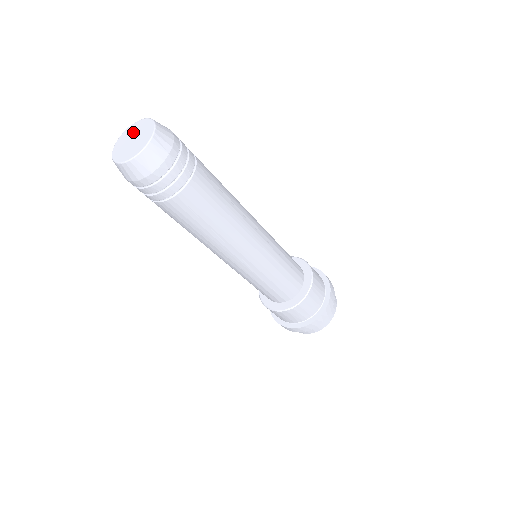
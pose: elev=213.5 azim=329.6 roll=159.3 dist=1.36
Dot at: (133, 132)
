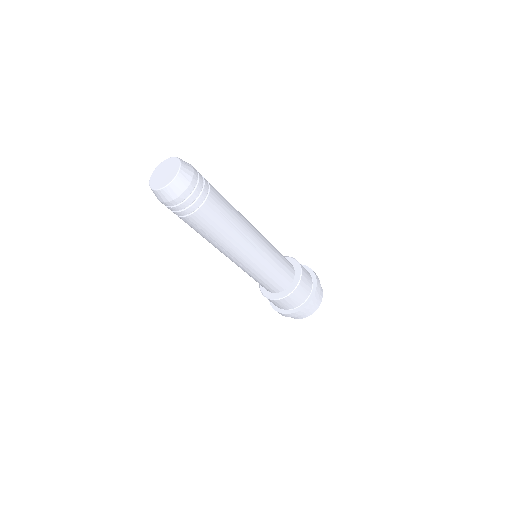
Dot at: (160, 171)
